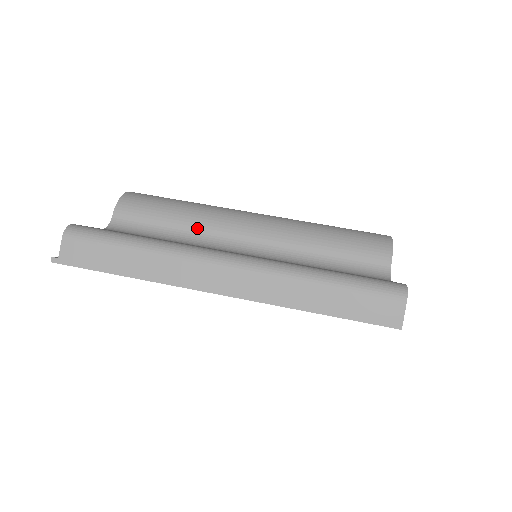
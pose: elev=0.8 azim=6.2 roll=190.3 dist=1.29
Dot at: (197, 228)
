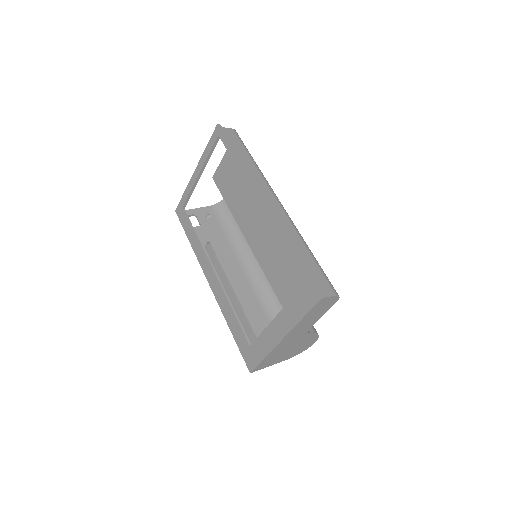
Dot at: occluded
